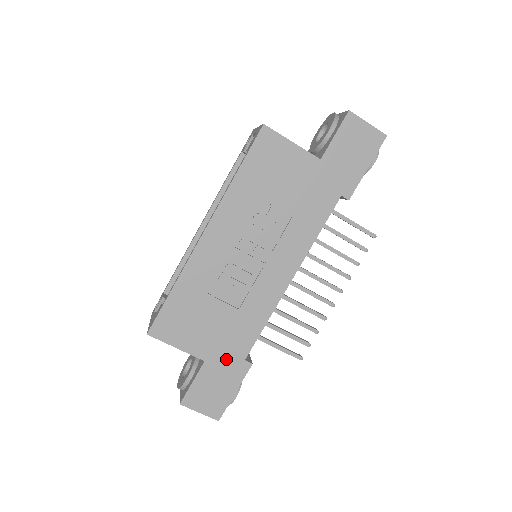
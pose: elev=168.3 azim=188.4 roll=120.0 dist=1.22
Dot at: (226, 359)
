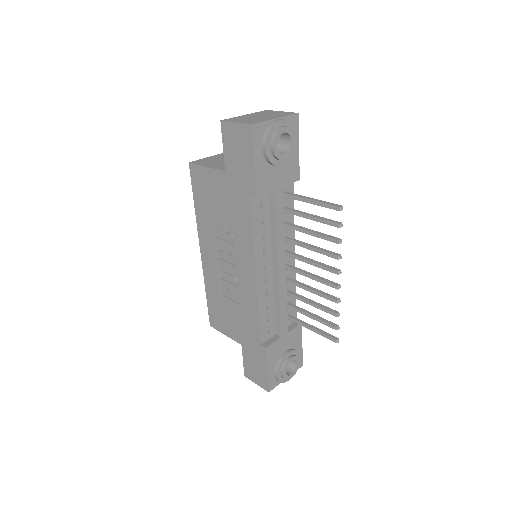
Dot at: (251, 344)
